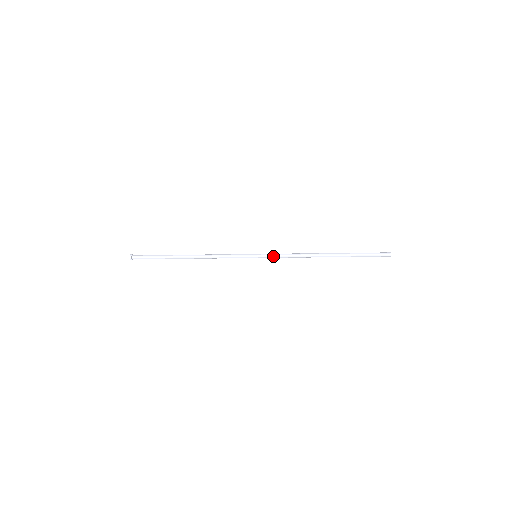
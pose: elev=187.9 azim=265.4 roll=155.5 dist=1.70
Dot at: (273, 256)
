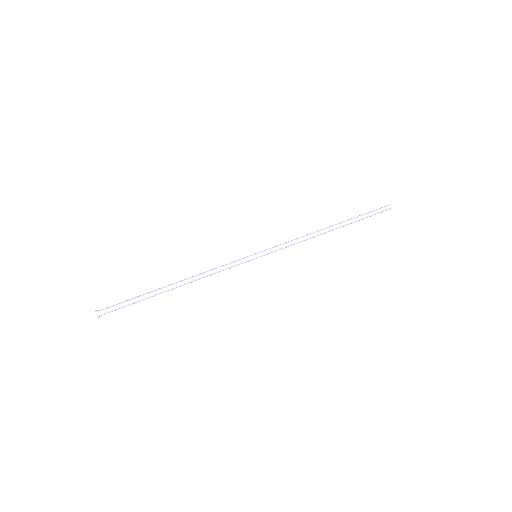
Dot at: occluded
